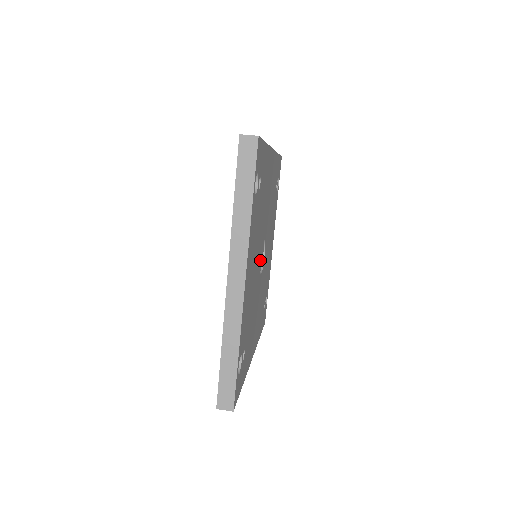
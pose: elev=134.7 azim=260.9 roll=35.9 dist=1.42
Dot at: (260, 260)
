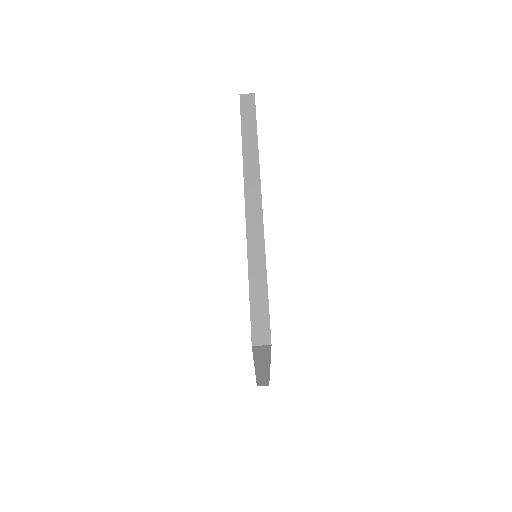
Dot at: occluded
